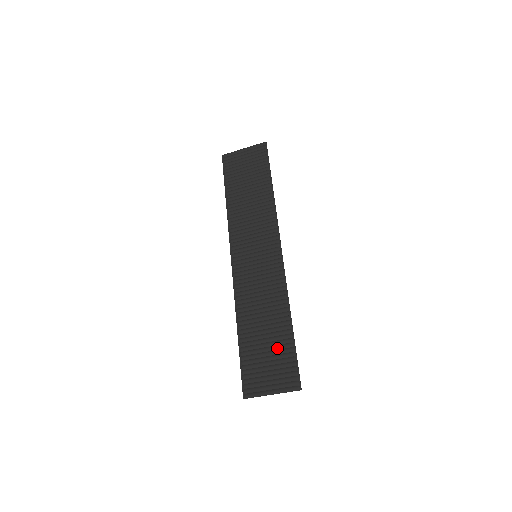
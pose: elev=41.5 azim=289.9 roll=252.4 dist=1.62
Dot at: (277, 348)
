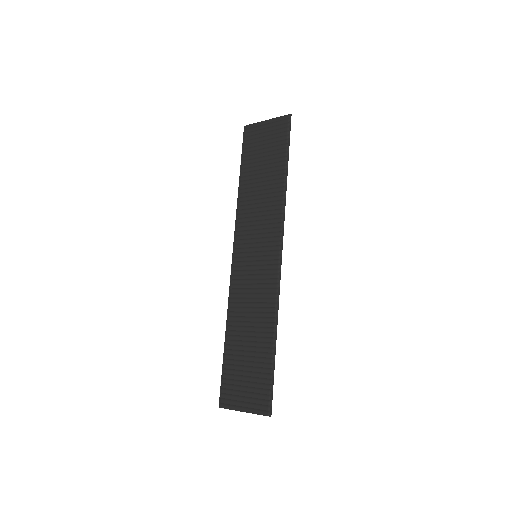
Dot at: (257, 365)
